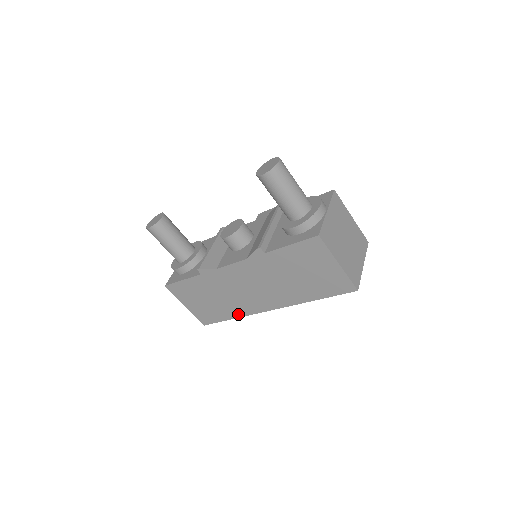
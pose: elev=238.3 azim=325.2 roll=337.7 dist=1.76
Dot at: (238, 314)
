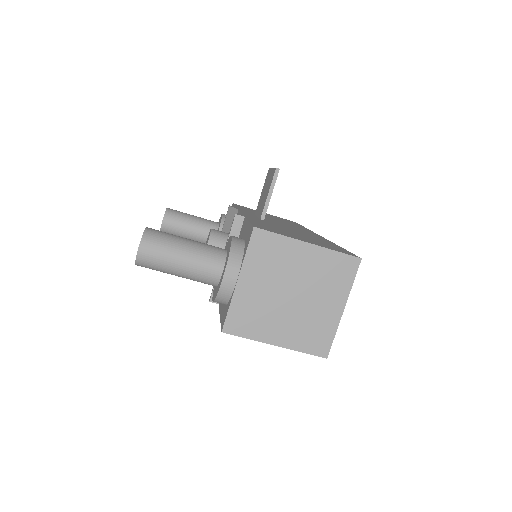
Dot at: occluded
